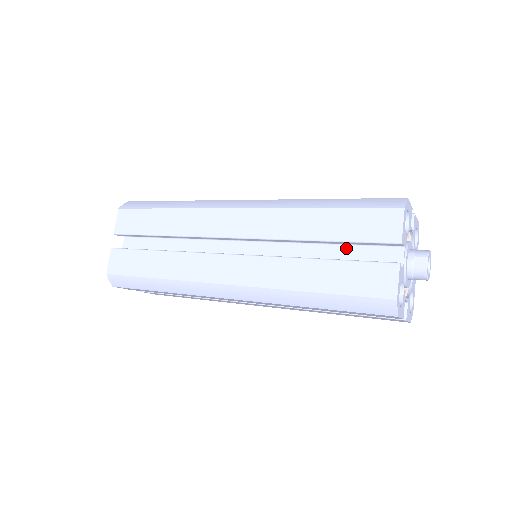
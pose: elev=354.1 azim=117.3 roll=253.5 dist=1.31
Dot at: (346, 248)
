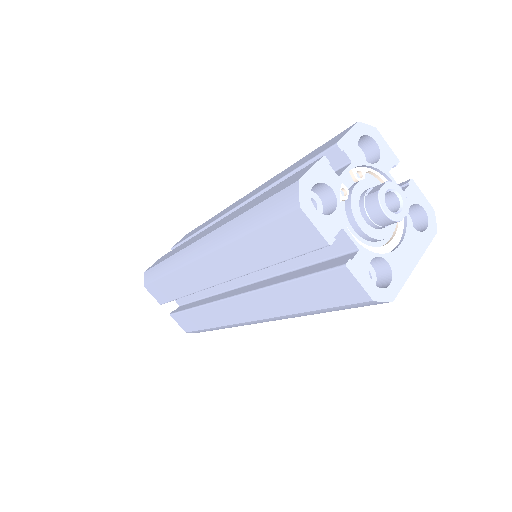
Dot at: occluded
